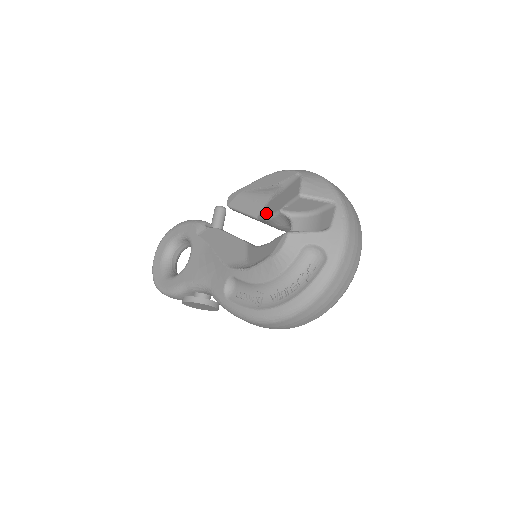
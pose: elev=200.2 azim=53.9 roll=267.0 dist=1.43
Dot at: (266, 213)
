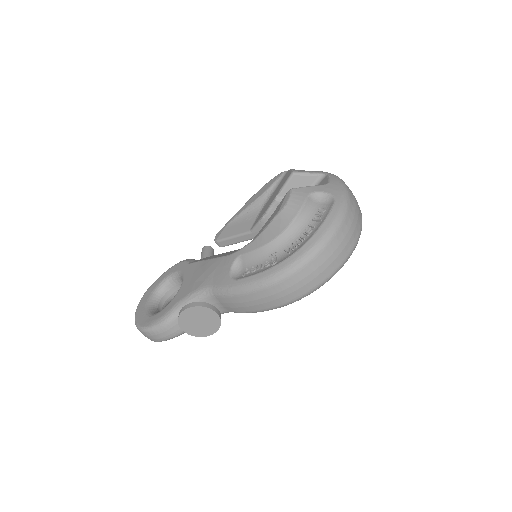
Dot at: (260, 217)
